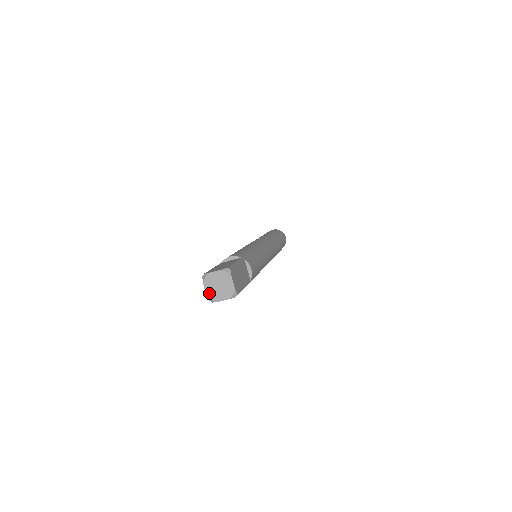
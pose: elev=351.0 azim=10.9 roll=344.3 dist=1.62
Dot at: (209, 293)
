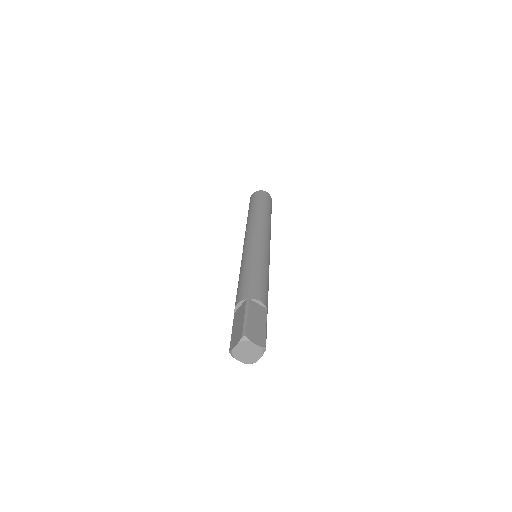
Dot at: (245, 361)
